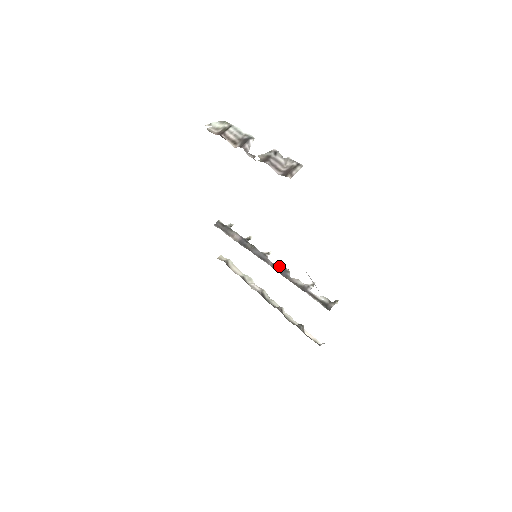
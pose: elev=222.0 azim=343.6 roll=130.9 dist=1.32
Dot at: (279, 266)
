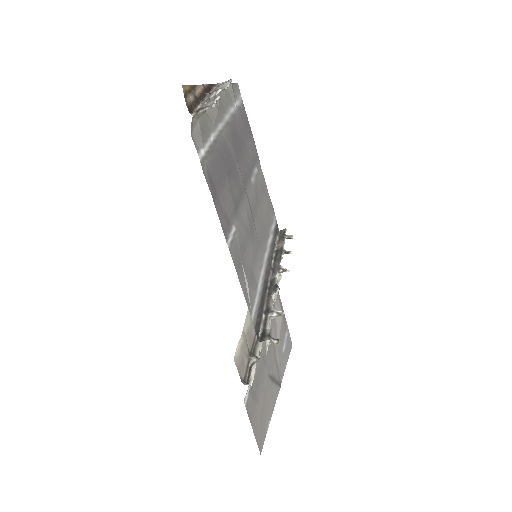
Dot at: (275, 282)
